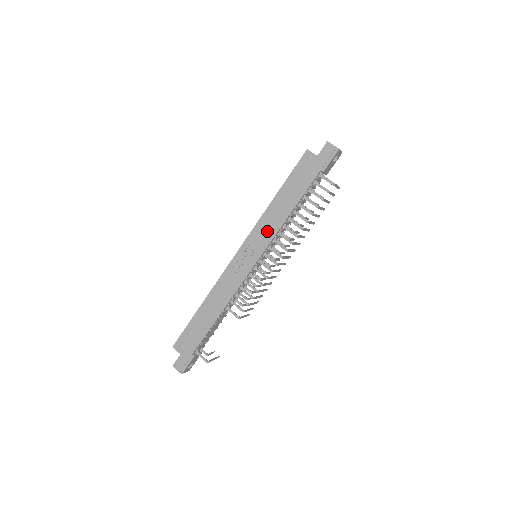
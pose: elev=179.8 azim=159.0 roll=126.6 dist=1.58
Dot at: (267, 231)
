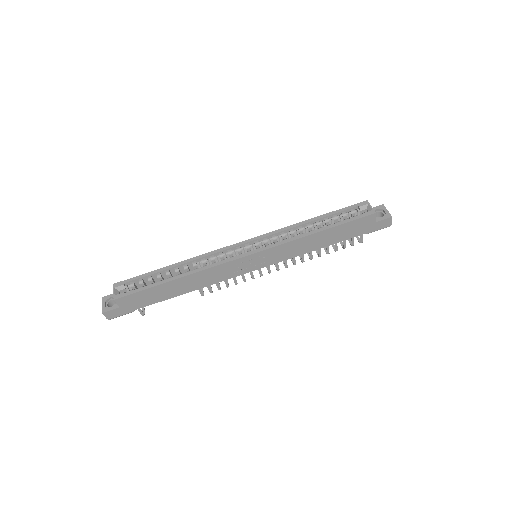
Dot at: (288, 253)
